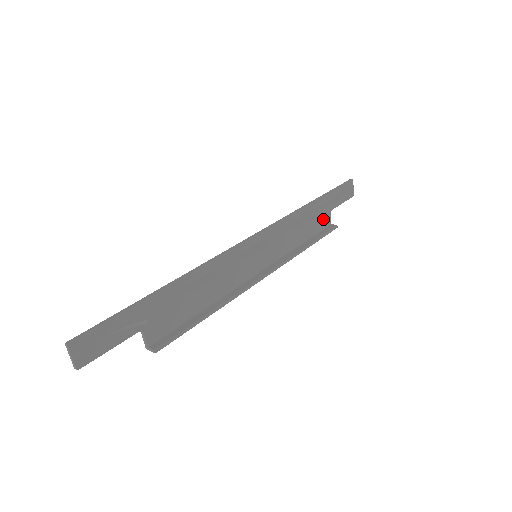
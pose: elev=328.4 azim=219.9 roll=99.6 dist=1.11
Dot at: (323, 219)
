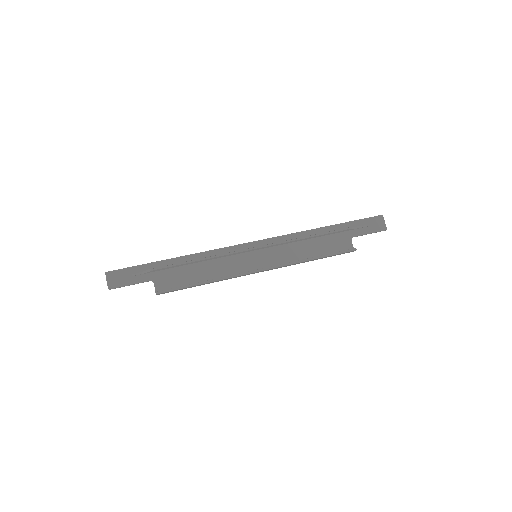
Dot at: (341, 243)
